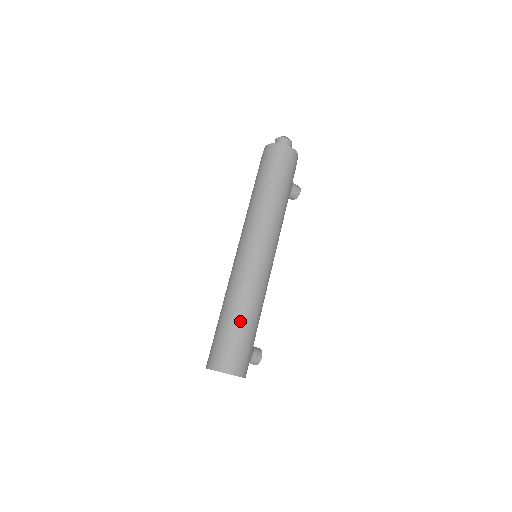
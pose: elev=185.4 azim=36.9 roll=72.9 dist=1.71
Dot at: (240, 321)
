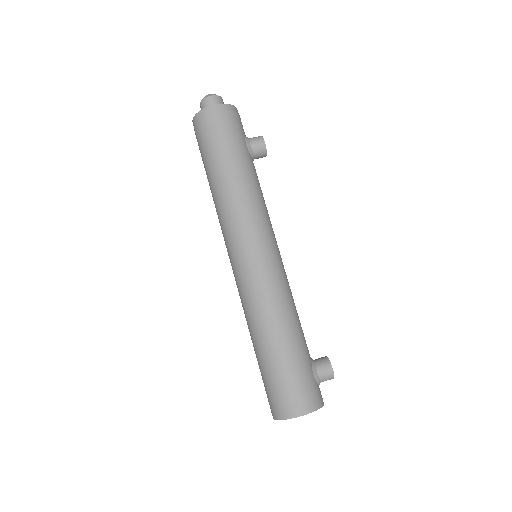
Dot at: (270, 350)
